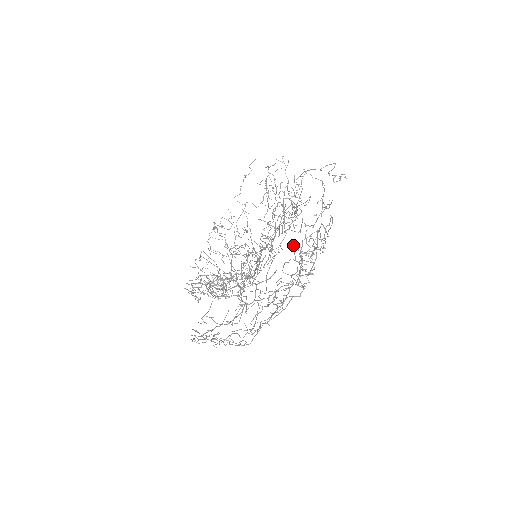
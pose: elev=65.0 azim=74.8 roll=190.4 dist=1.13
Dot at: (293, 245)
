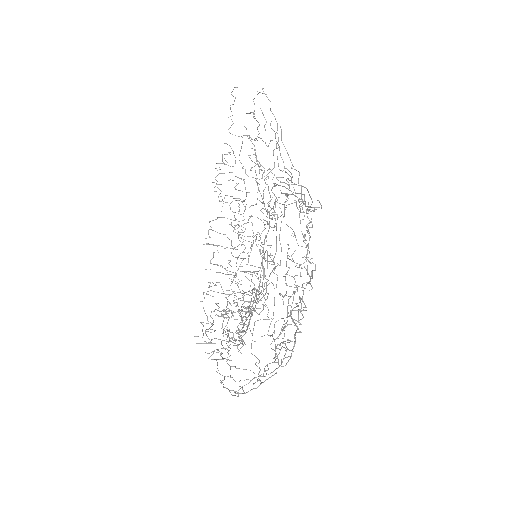
Dot at: occluded
